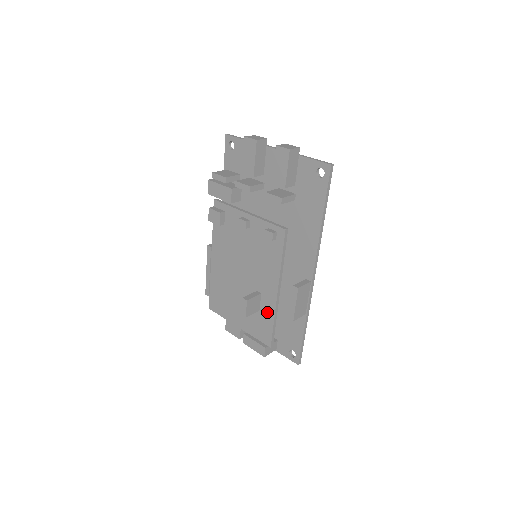
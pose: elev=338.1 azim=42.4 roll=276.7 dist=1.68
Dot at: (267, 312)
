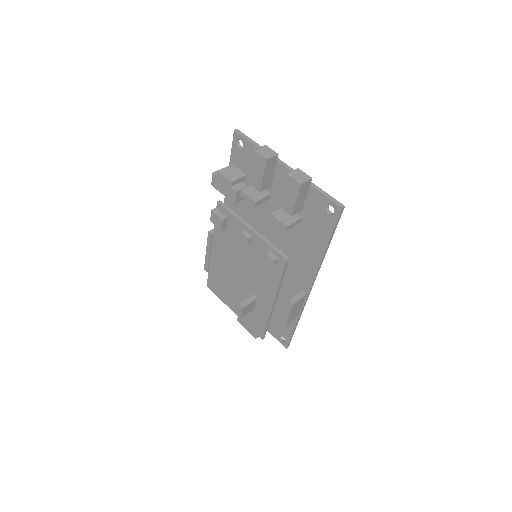
Dot at: (262, 314)
